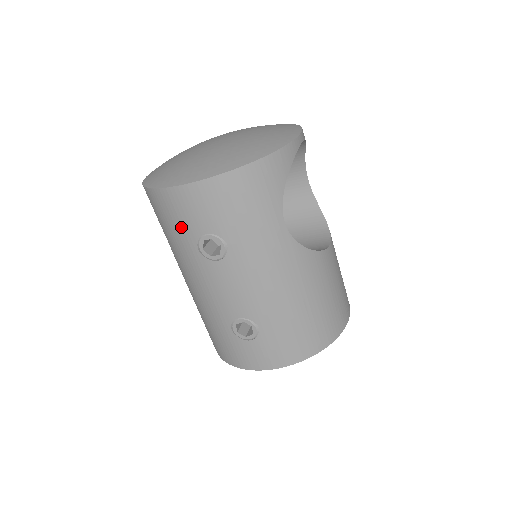
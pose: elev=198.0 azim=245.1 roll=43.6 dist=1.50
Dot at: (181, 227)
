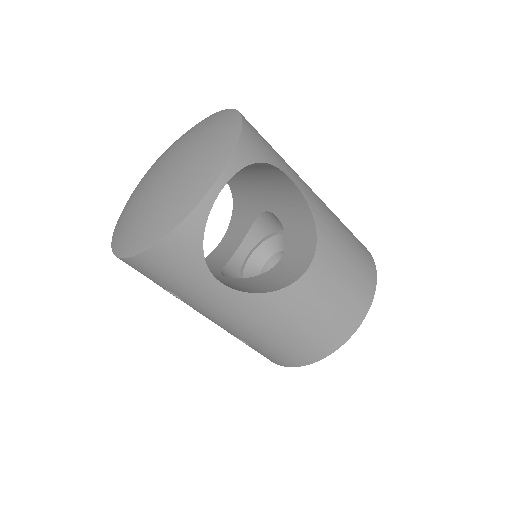
Dot at: occluded
